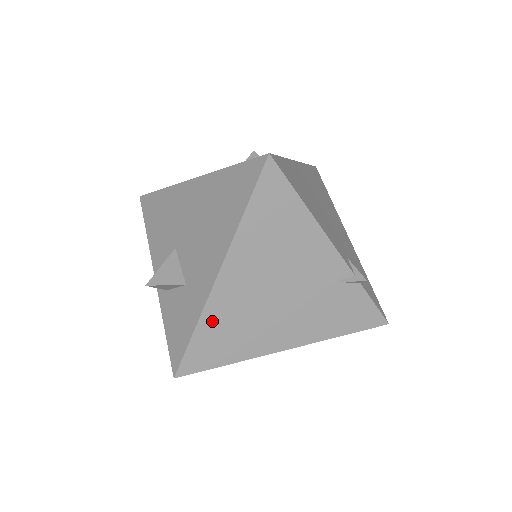
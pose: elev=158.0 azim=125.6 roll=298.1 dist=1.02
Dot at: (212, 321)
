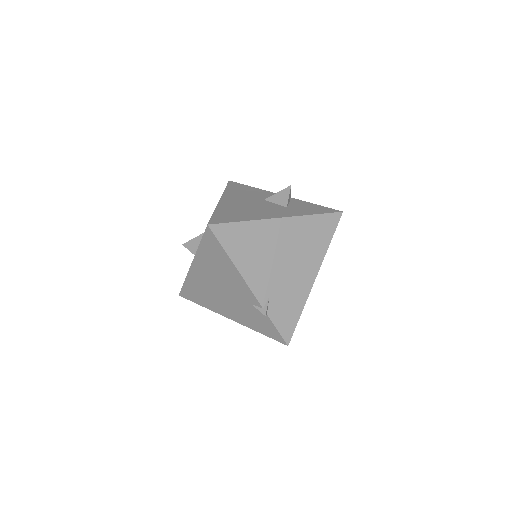
Dot at: (191, 283)
